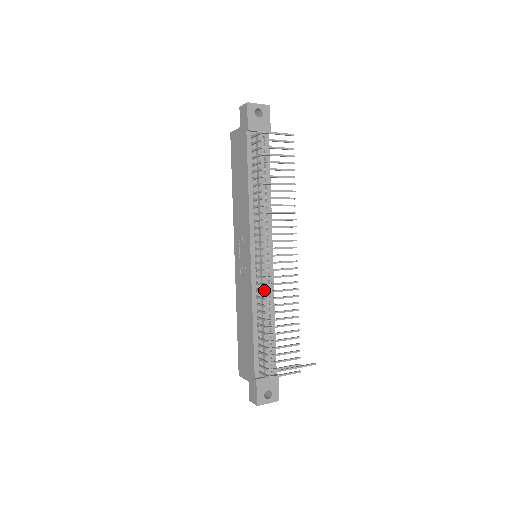
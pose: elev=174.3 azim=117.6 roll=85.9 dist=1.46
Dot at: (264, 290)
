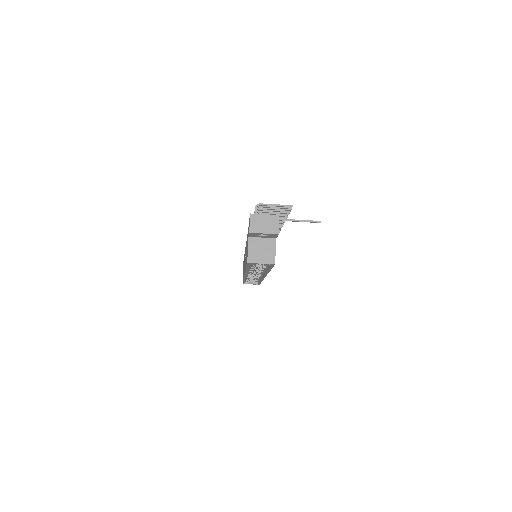
Dot at: occluded
